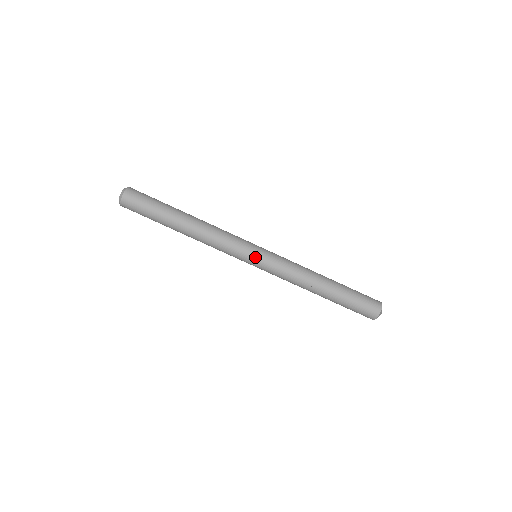
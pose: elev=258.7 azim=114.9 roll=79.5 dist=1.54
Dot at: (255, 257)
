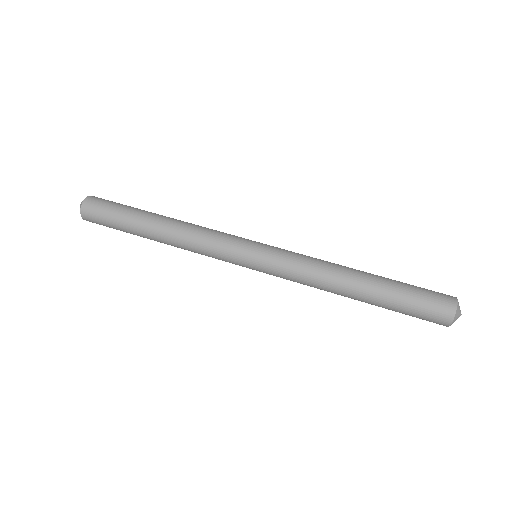
Dot at: (256, 243)
